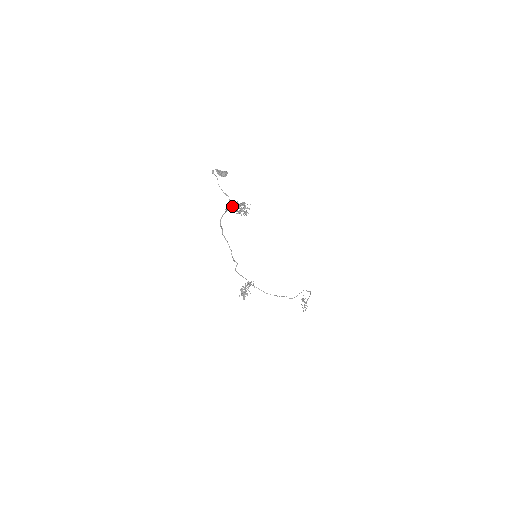
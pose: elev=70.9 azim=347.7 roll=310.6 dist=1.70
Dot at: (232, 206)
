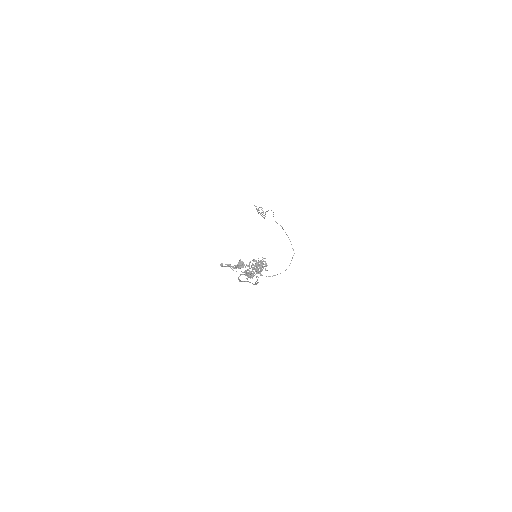
Dot at: (253, 272)
